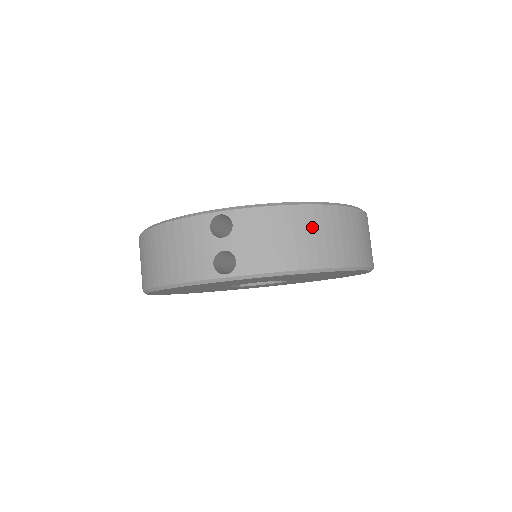
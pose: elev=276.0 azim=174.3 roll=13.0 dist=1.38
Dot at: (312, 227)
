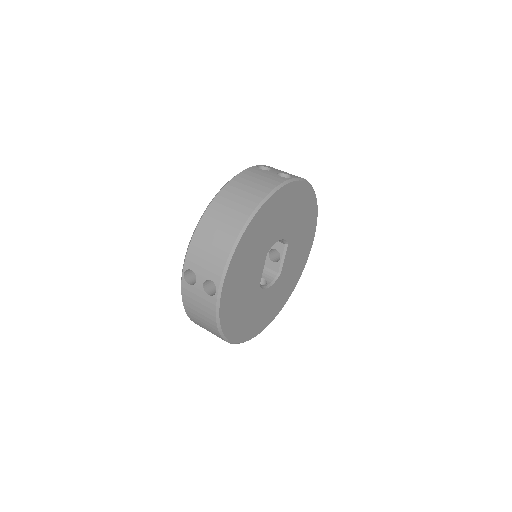
Dot at: occluded
